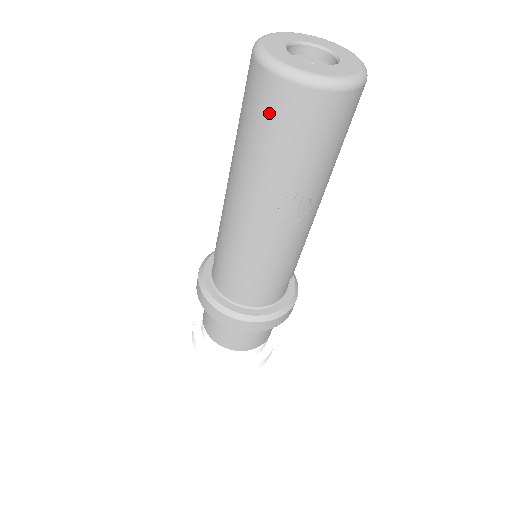
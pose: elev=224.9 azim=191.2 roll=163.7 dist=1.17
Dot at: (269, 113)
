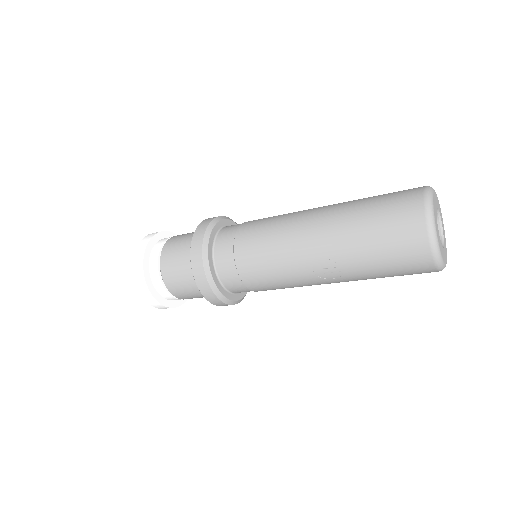
Dot at: (395, 222)
